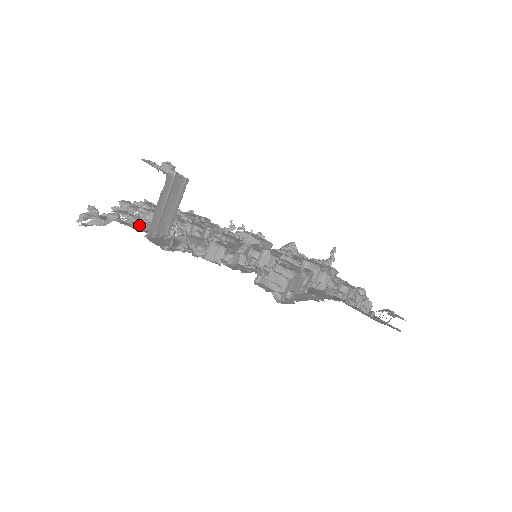
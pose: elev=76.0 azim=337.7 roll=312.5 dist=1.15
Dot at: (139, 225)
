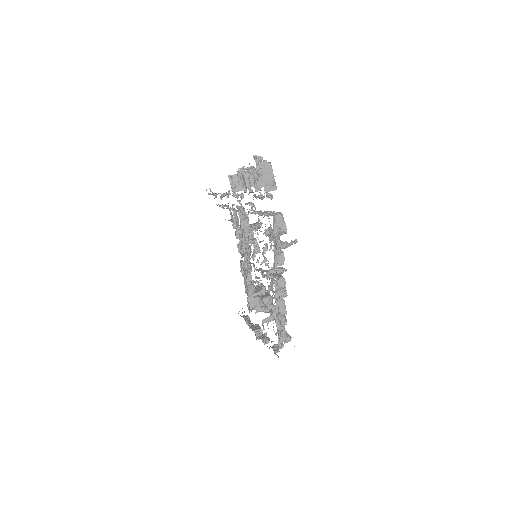
Dot at: occluded
